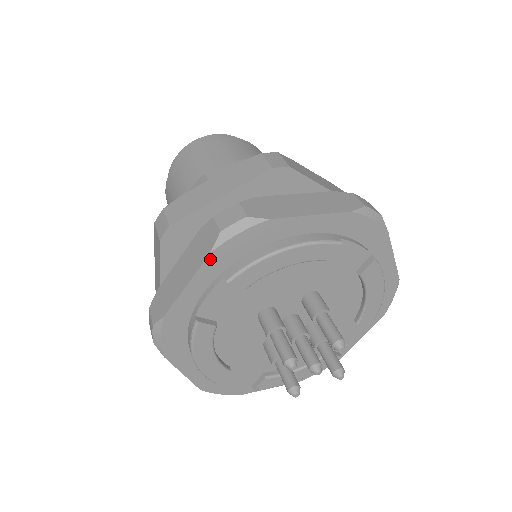
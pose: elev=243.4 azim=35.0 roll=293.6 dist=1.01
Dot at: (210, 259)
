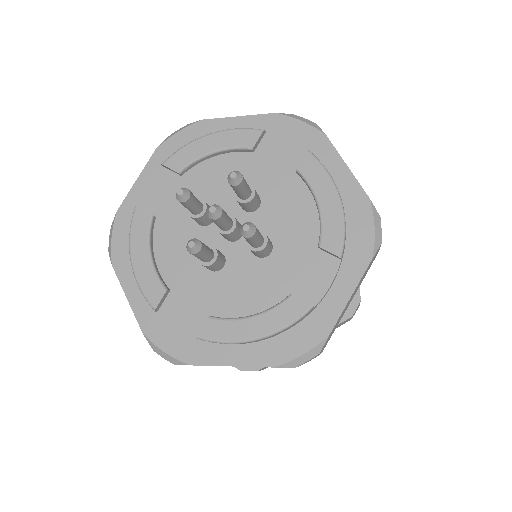
Dot at: (156, 155)
